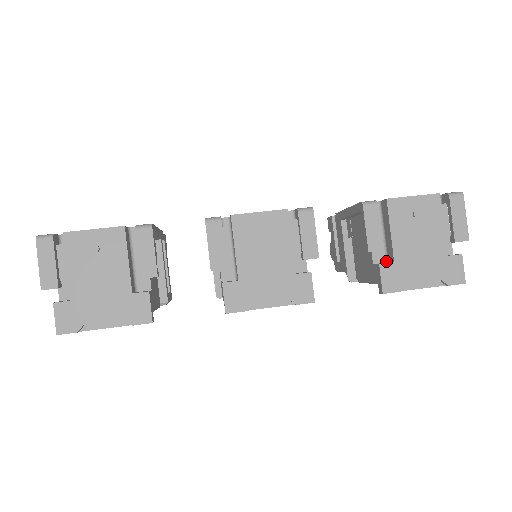
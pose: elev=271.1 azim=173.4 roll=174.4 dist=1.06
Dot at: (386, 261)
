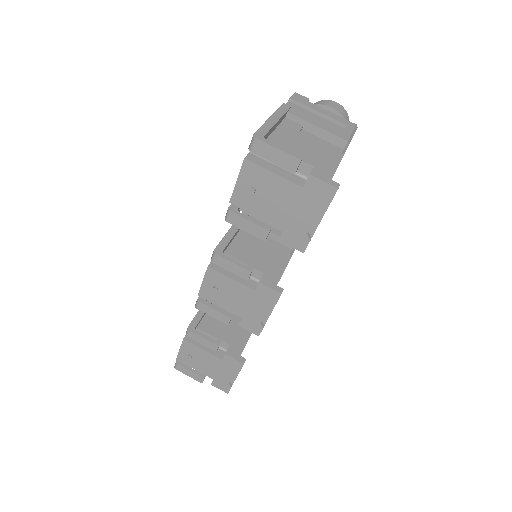
Dot at: occluded
